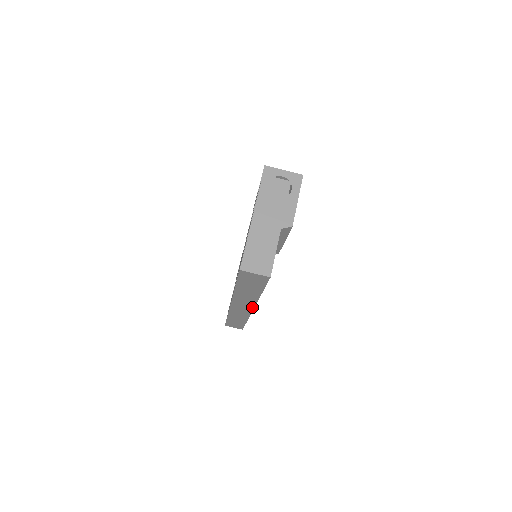
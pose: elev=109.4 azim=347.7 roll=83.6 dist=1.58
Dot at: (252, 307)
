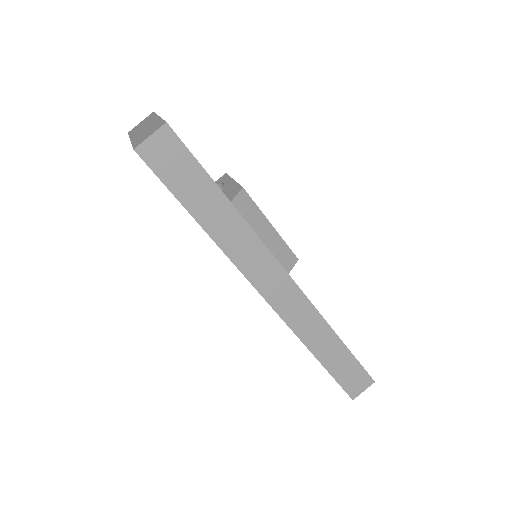
Dot at: (277, 266)
